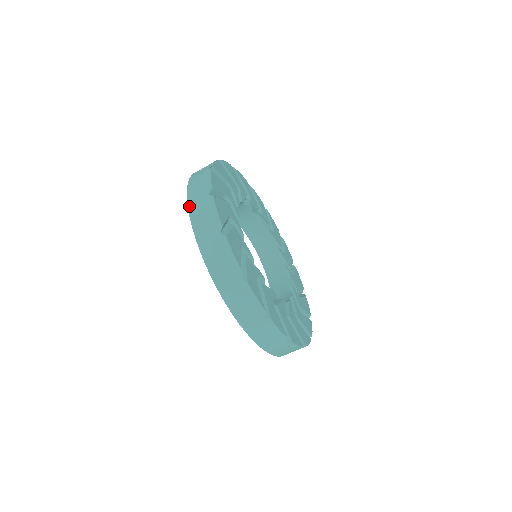
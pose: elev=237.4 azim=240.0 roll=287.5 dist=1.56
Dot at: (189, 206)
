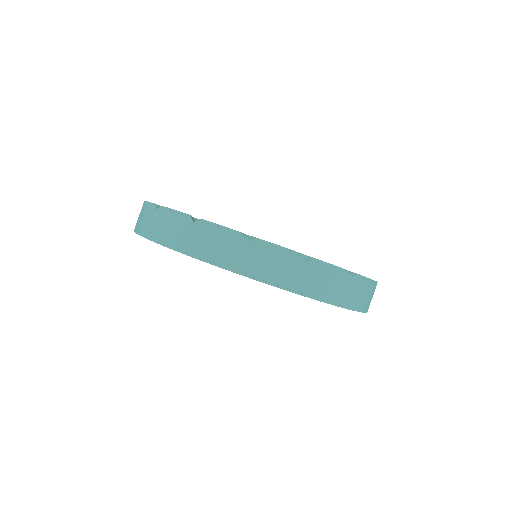
Dot at: (147, 237)
